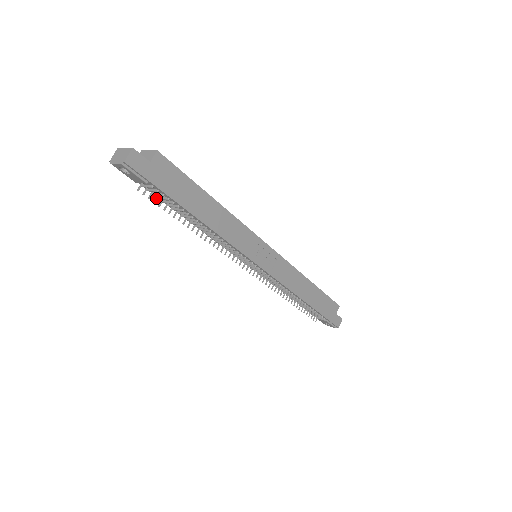
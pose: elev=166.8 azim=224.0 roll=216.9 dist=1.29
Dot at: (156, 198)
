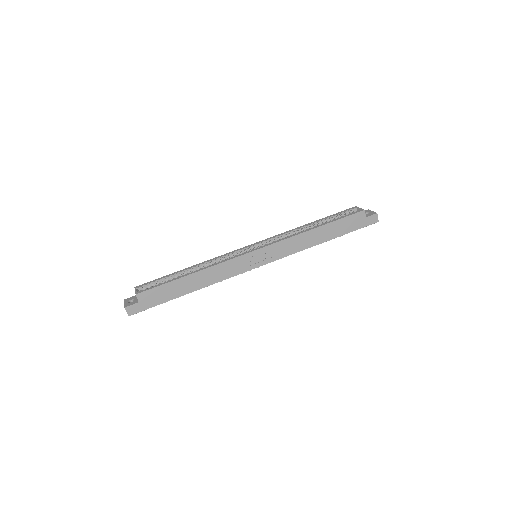
Dot at: occluded
